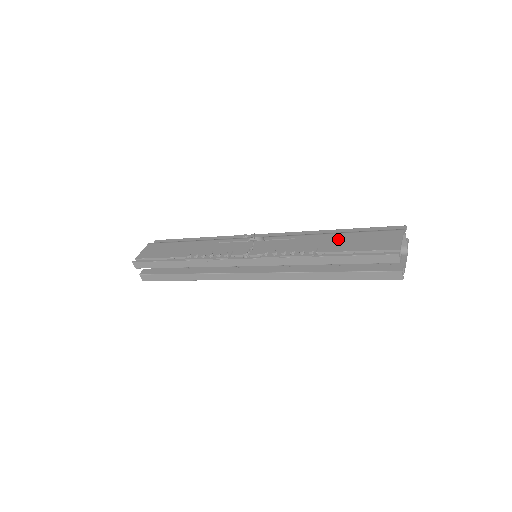
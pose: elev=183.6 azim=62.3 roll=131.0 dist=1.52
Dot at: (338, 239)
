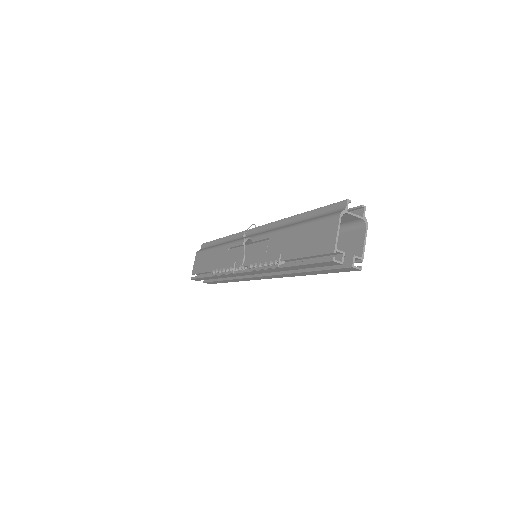
Dot at: (294, 238)
